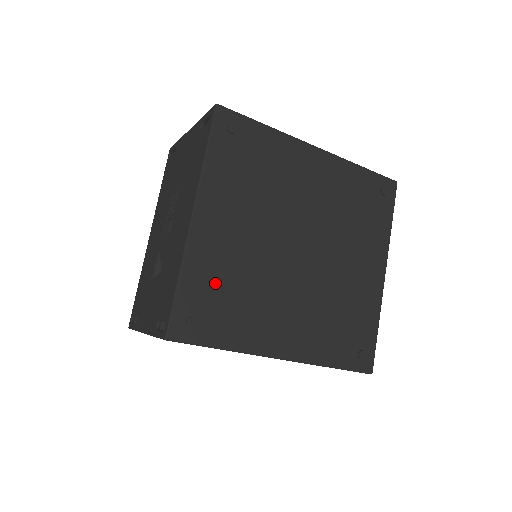
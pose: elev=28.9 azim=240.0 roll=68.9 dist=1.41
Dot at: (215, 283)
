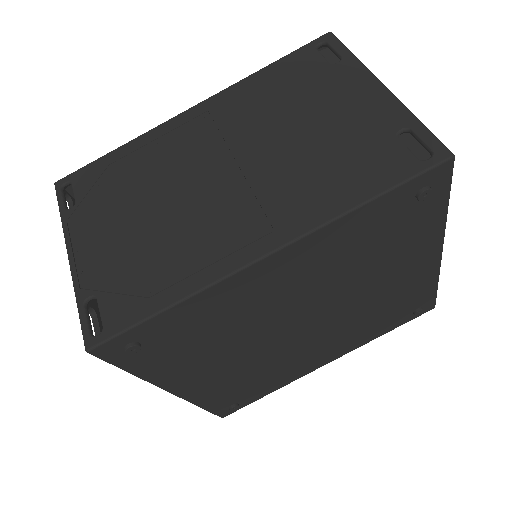
Dot at: occluded
